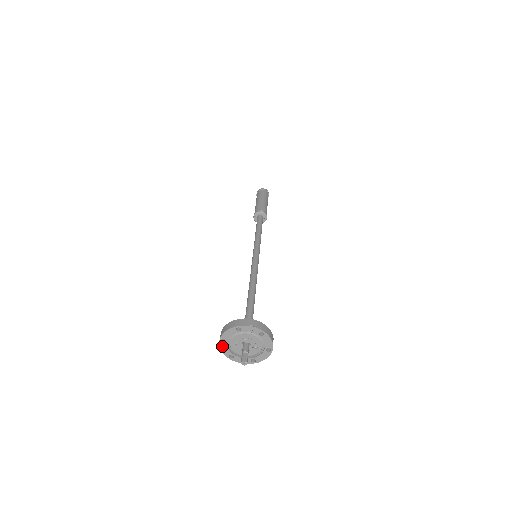
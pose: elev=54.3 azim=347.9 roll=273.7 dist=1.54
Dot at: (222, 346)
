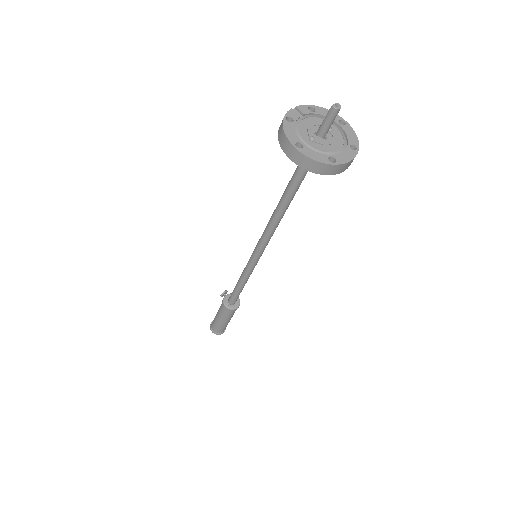
Dot at: (307, 154)
